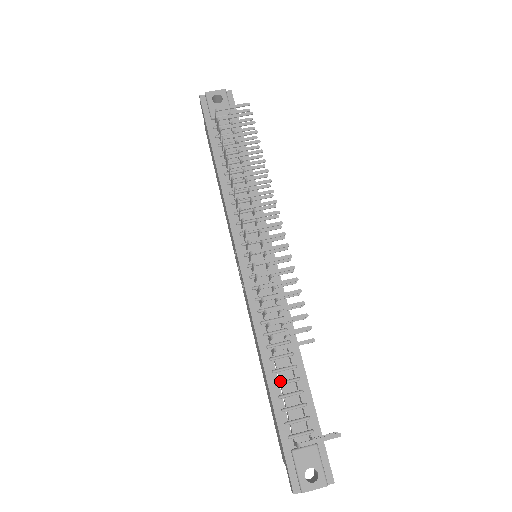
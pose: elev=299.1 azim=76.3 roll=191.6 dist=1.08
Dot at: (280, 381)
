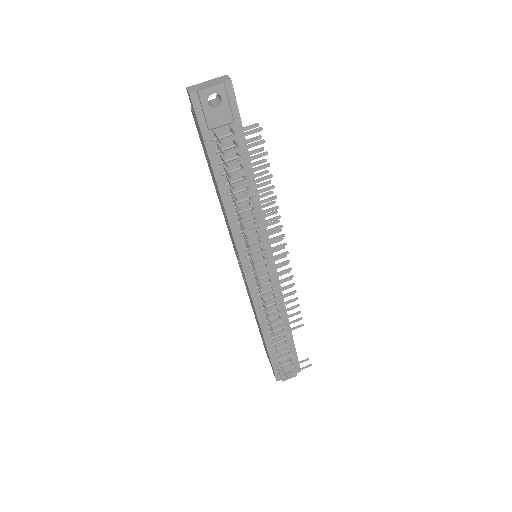
Dot at: (273, 336)
